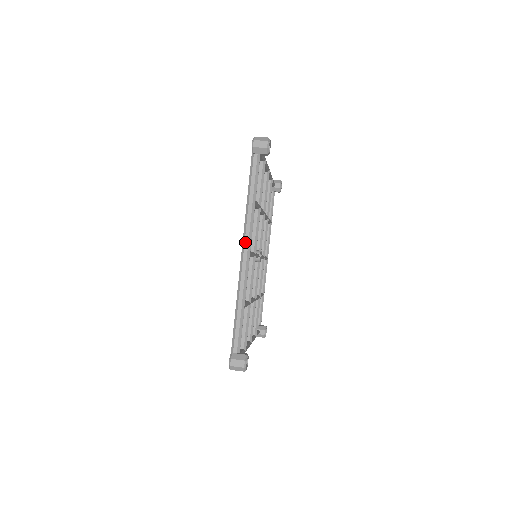
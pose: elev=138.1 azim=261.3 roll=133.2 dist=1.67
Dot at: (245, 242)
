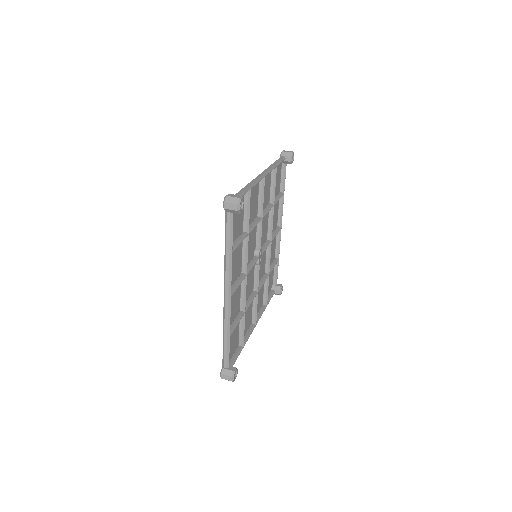
Dot at: (263, 172)
